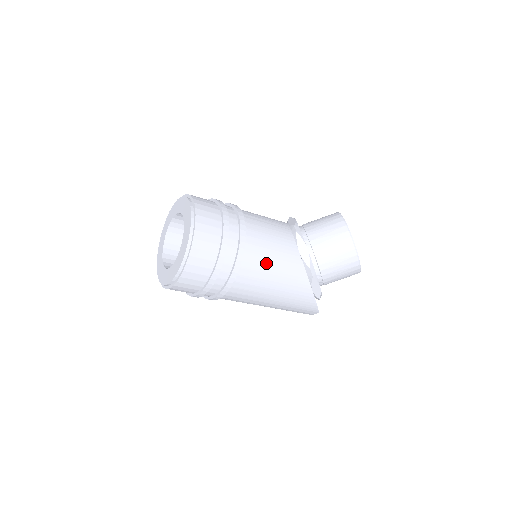
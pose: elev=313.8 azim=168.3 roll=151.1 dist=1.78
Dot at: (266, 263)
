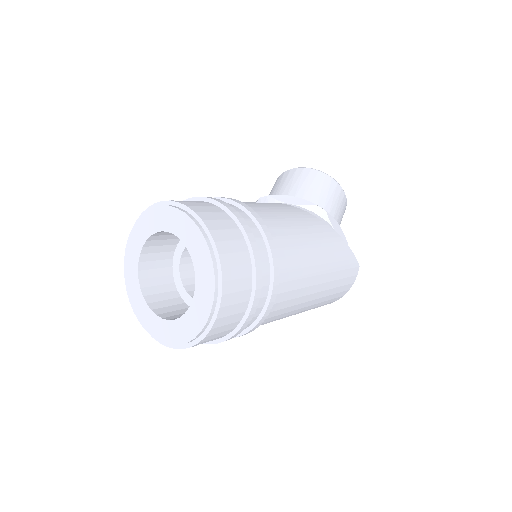
Dot at: (280, 218)
